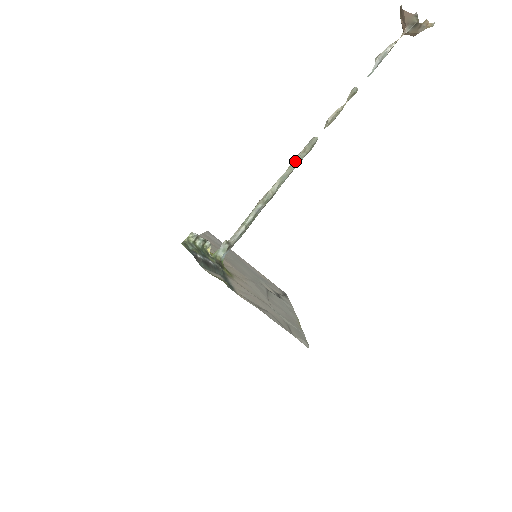
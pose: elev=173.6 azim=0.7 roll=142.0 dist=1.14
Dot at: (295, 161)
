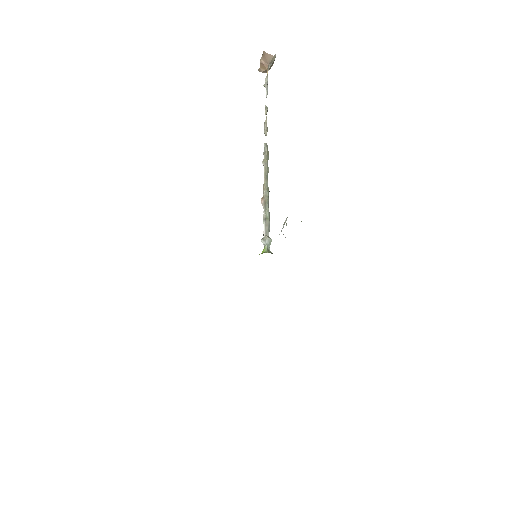
Dot at: (267, 162)
